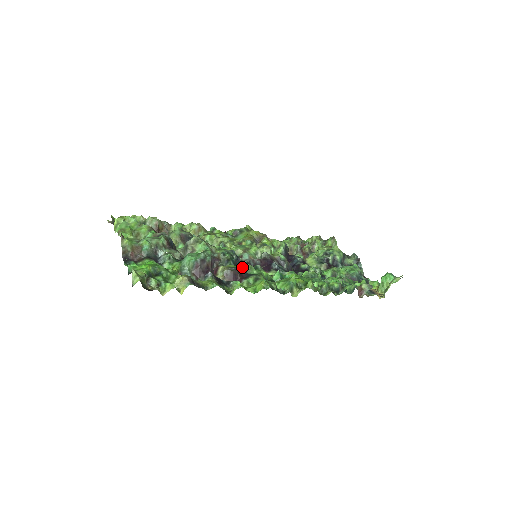
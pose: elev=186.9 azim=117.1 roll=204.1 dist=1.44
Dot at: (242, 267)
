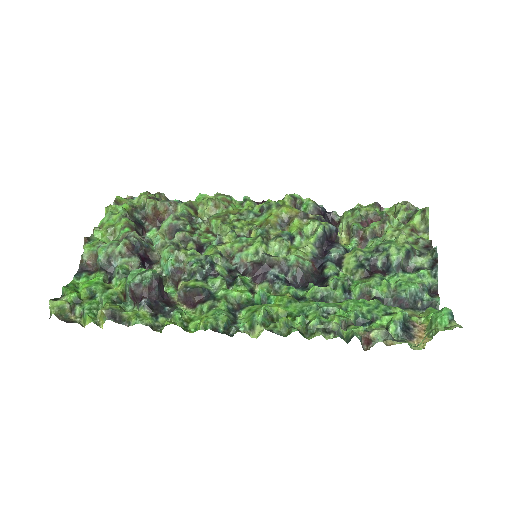
Dot at: (210, 283)
